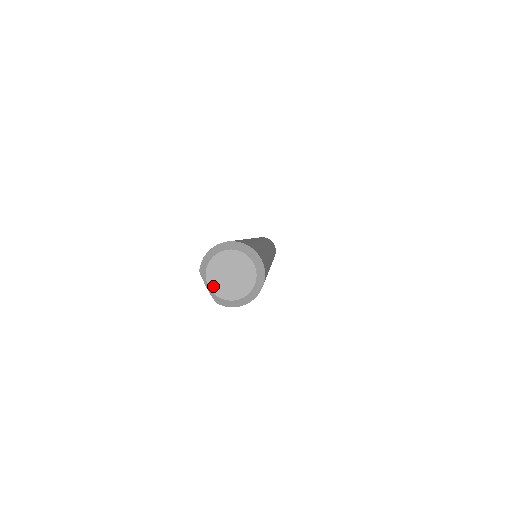
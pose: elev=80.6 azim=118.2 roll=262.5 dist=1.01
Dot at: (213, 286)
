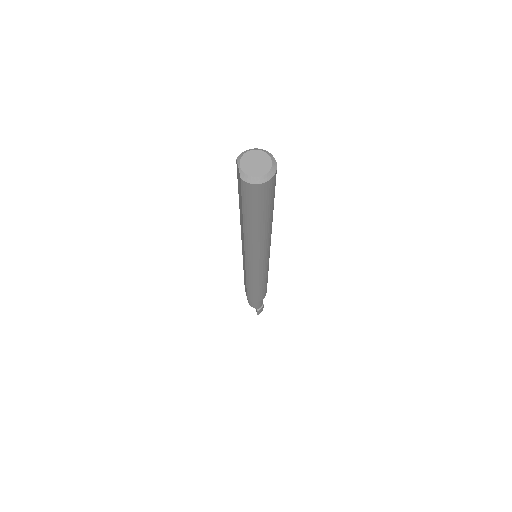
Dot at: (243, 166)
